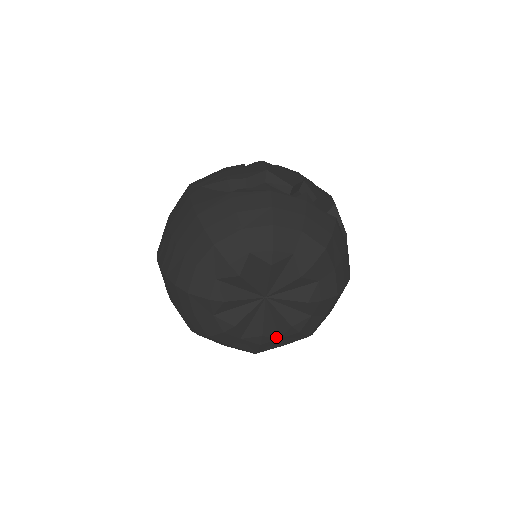
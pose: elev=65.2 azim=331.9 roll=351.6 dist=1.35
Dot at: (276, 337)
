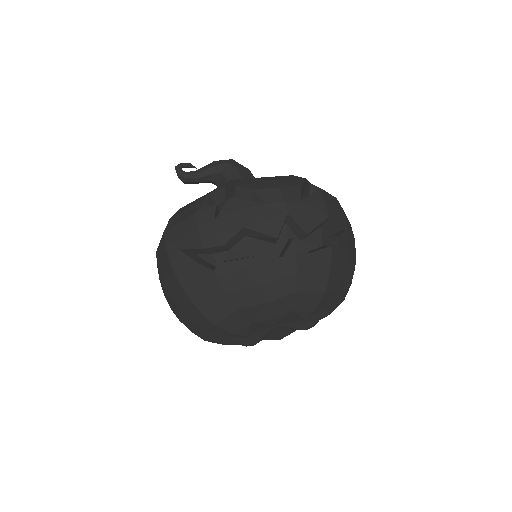
Dot at: (293, 331)
